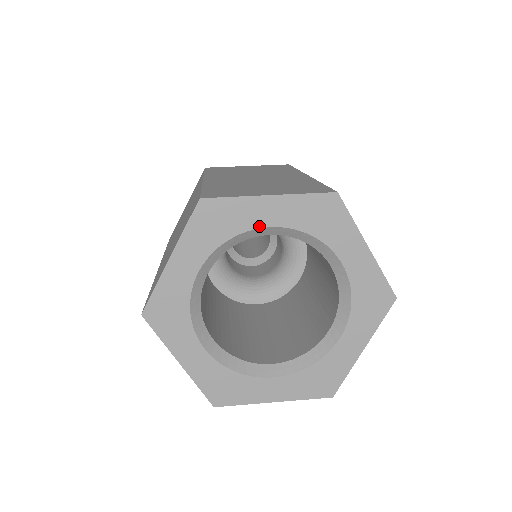
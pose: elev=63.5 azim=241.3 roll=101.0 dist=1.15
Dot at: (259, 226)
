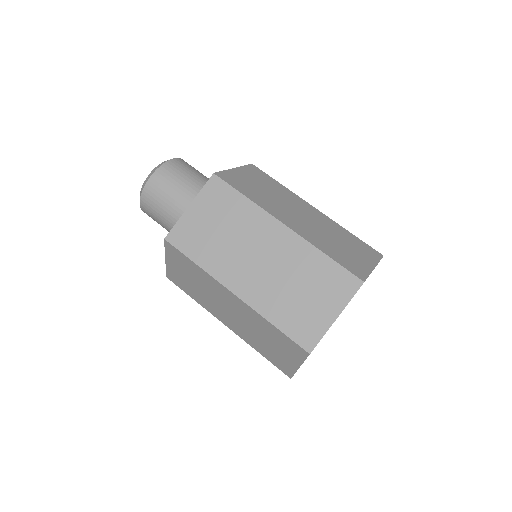
Dot at: occluded
